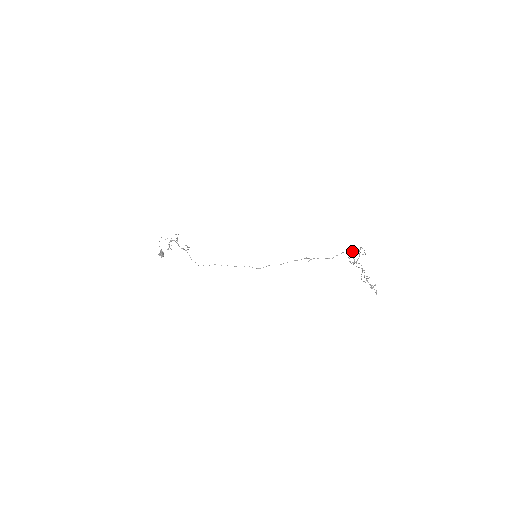
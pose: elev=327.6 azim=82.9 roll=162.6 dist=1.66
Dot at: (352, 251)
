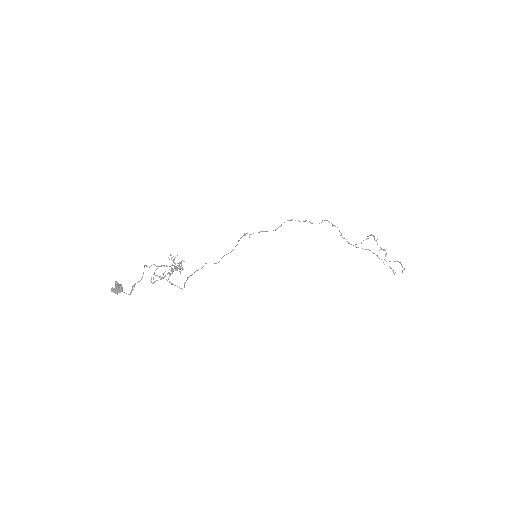
Dot at: (299, 221)
